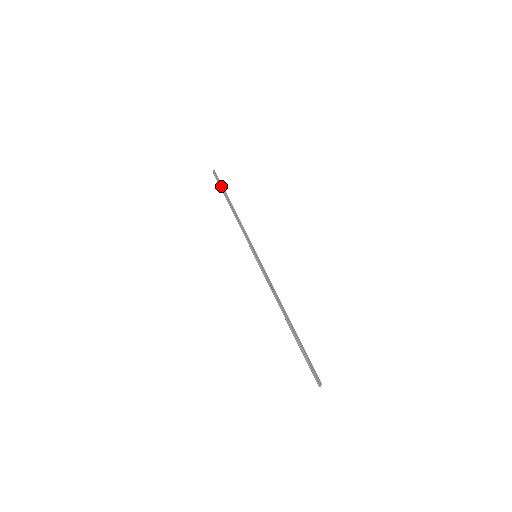
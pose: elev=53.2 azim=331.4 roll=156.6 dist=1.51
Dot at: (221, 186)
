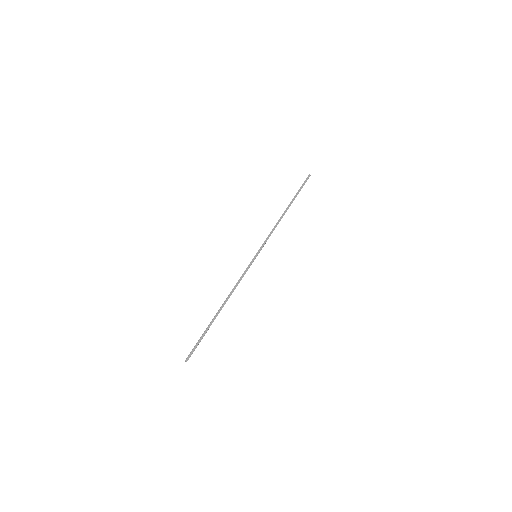
Dot at: (298, 190)
